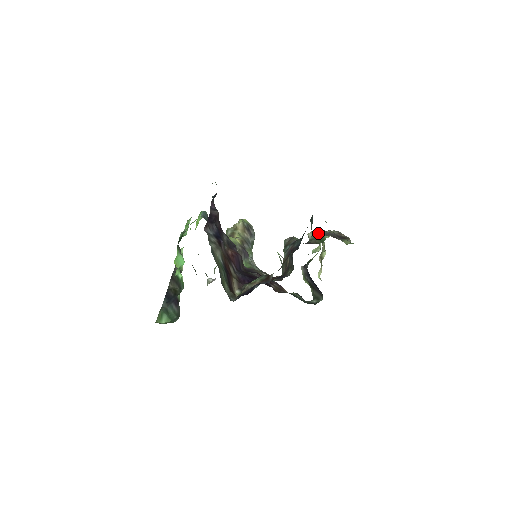
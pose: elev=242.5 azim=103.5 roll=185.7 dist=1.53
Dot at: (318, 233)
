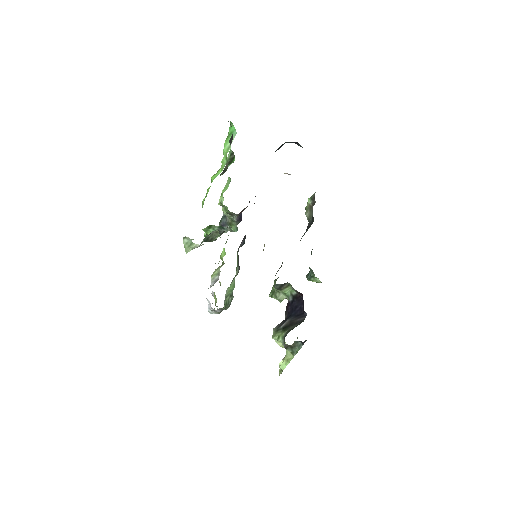
Dot at: occluded
